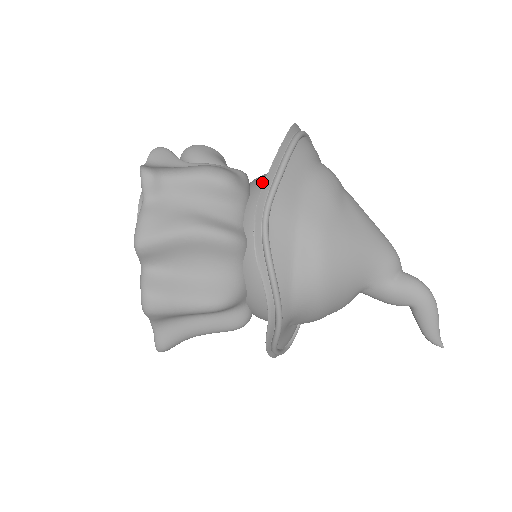
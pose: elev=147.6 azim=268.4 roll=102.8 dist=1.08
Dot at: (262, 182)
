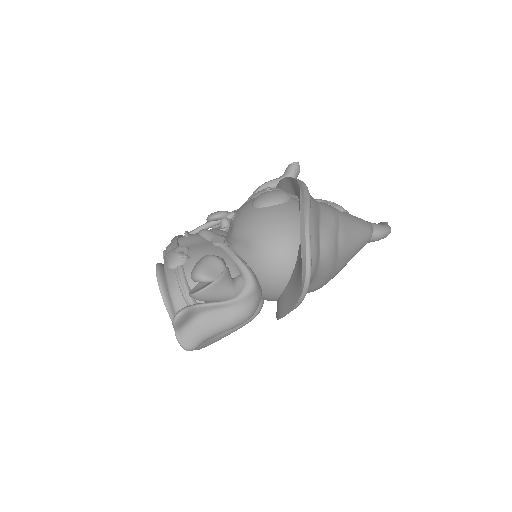
Dot at: (271, 284)
